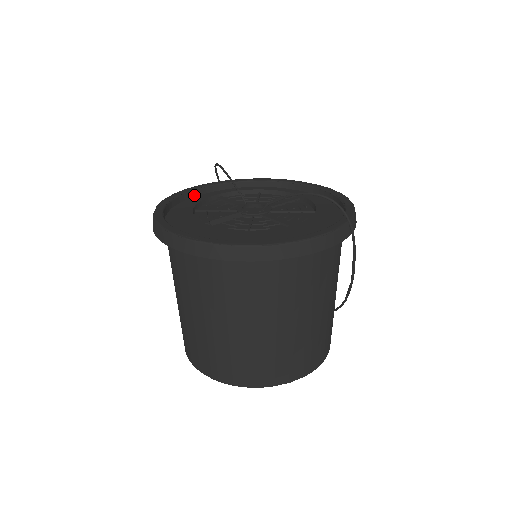
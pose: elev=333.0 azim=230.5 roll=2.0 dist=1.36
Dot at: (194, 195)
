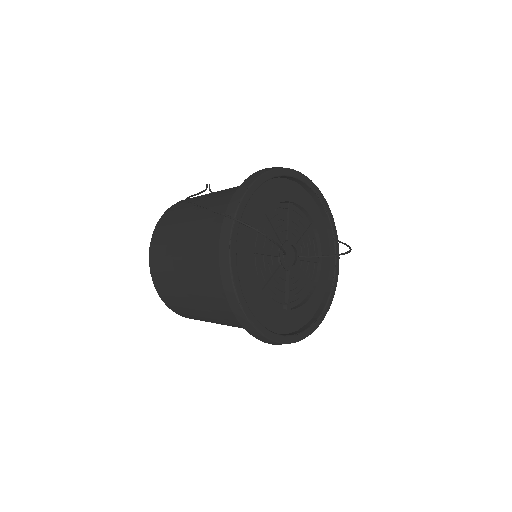
Dot at: occluded
